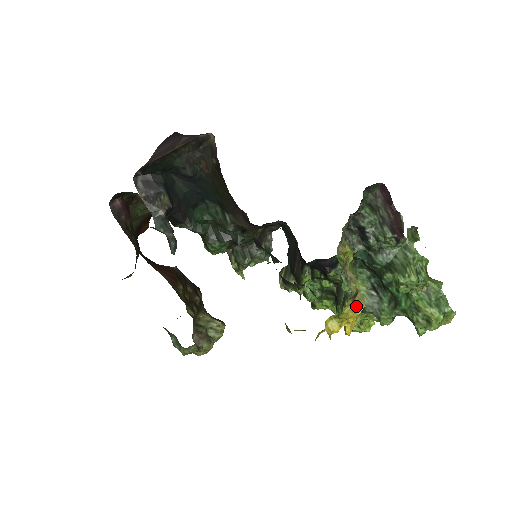
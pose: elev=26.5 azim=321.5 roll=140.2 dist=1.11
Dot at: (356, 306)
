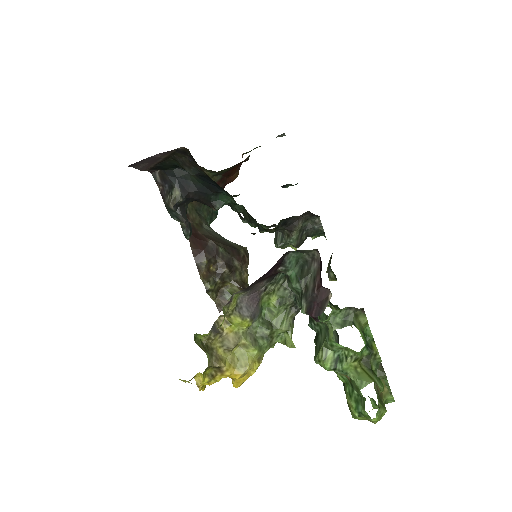
Dot at: occluded
